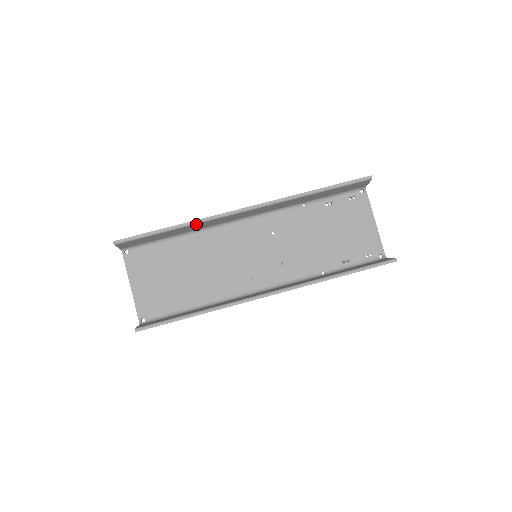
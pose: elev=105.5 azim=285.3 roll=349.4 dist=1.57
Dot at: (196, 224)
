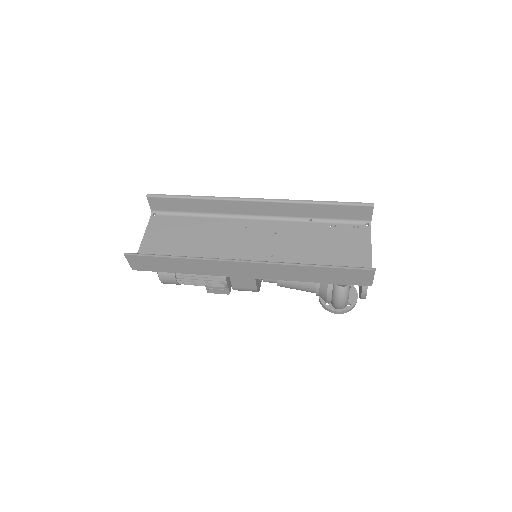
Dot at: (213, 200)
